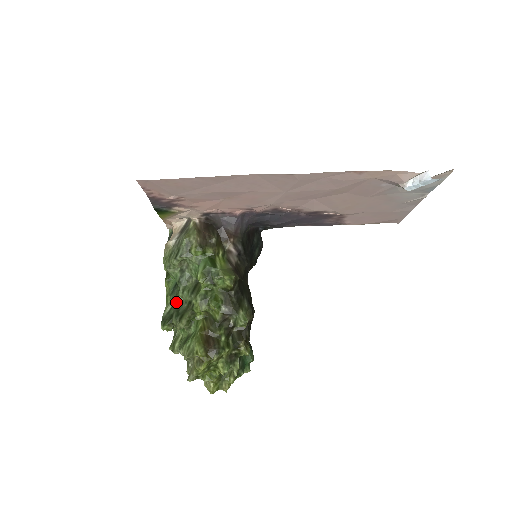
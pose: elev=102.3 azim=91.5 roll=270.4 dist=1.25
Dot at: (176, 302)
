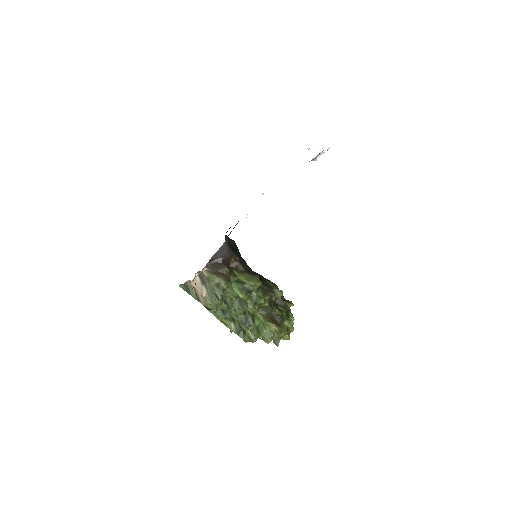
Dot at: (235, 319)
